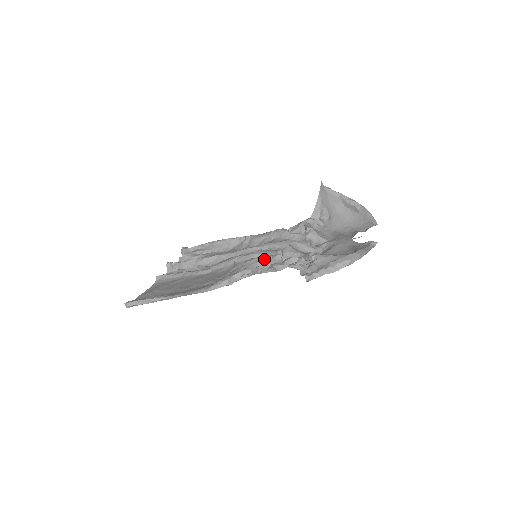
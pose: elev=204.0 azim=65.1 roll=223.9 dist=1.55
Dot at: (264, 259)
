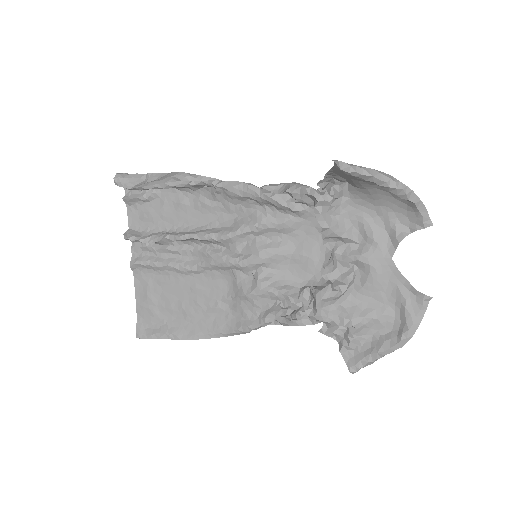
Dot at: (280, 299)
